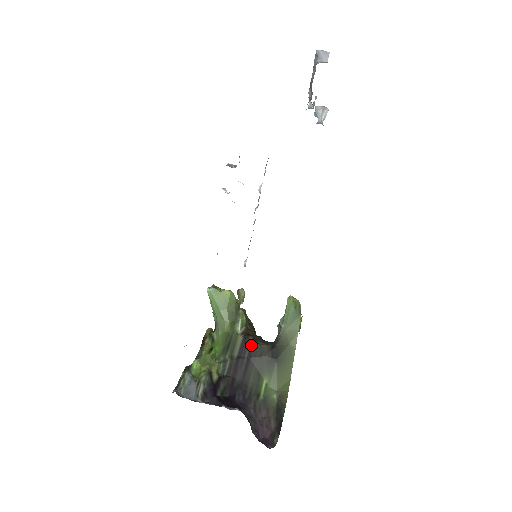
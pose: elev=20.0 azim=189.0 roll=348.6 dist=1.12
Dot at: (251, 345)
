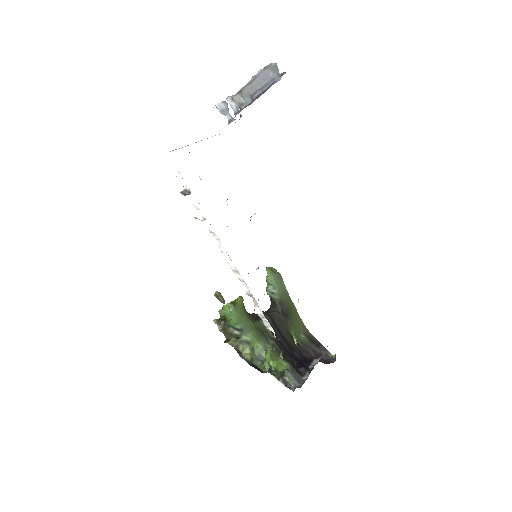
Dot at: (271, 321)
